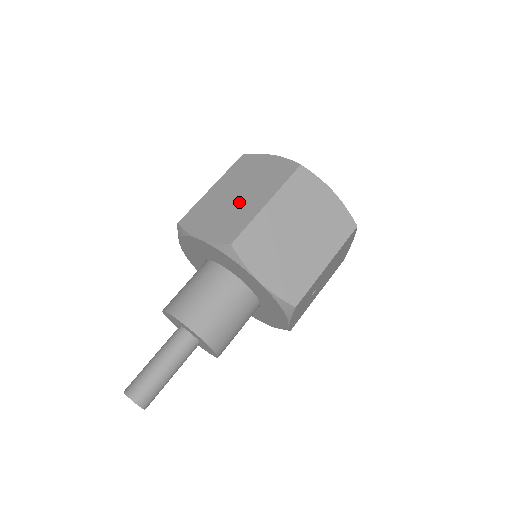
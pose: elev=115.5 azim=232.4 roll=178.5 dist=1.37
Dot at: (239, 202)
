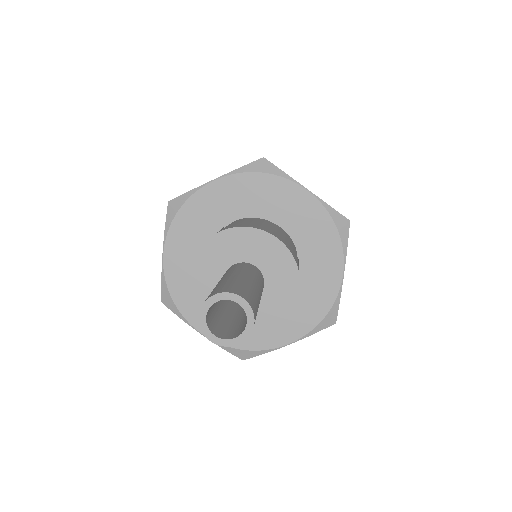
Dot at: occluded
